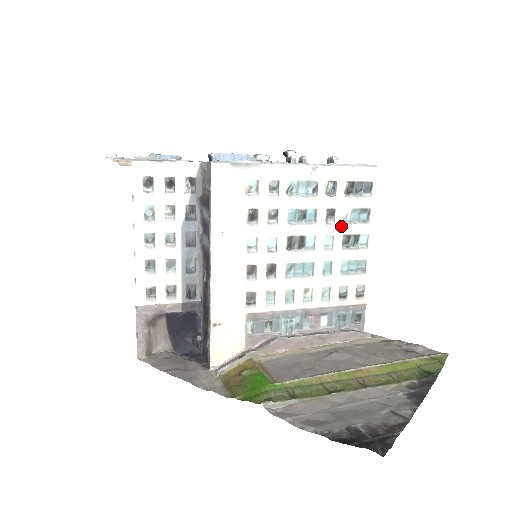
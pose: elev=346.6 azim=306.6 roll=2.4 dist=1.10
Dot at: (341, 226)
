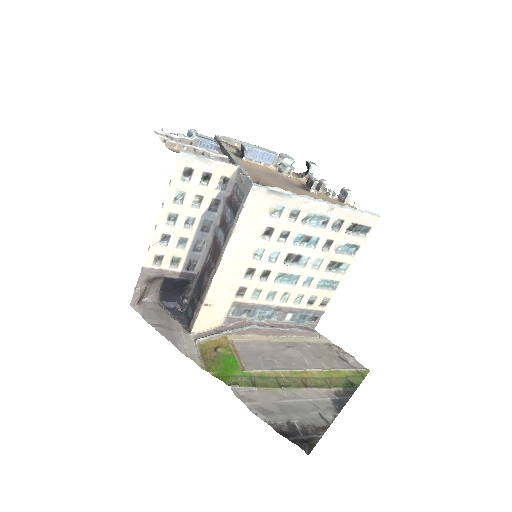
Dot at: (332, 254)
